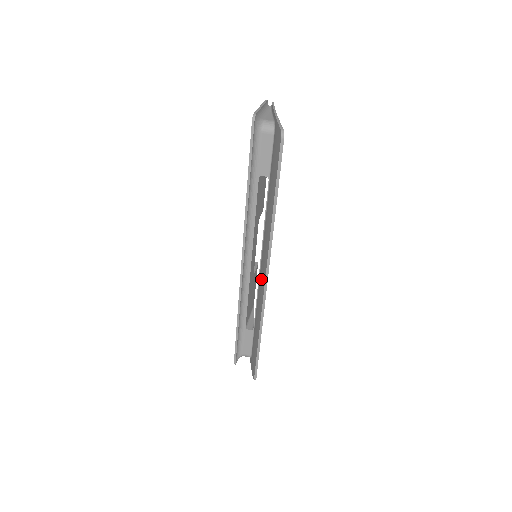
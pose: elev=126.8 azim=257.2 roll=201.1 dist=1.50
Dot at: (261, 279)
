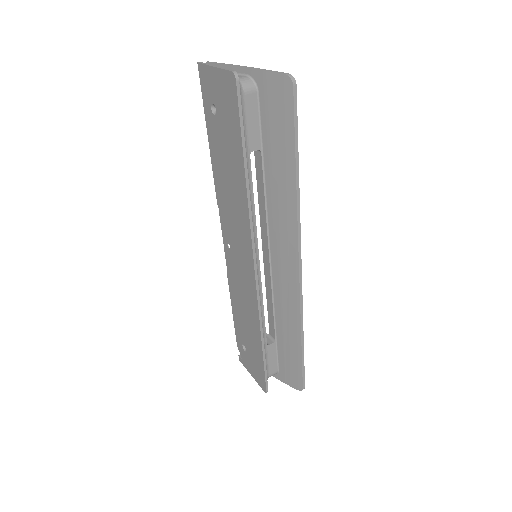
Dot at: (282, 275)
